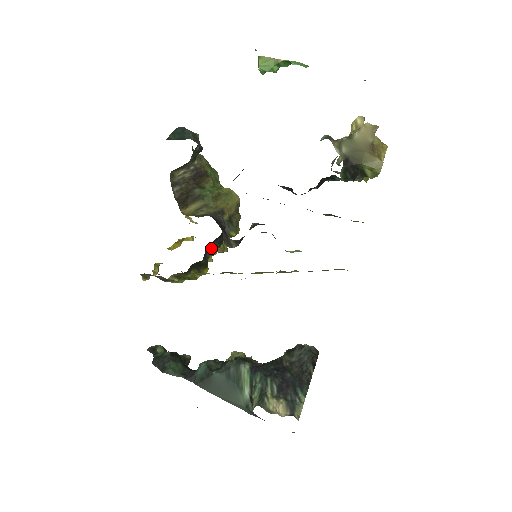
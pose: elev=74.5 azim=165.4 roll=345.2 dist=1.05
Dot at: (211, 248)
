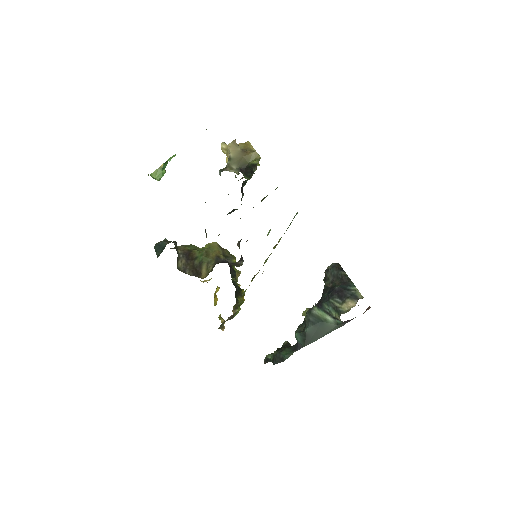
Dot at: occluded
